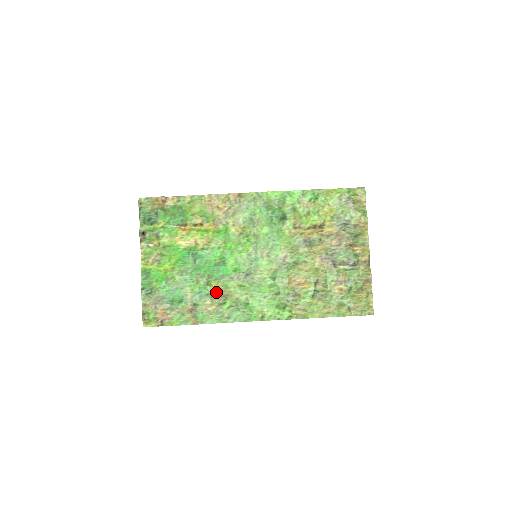
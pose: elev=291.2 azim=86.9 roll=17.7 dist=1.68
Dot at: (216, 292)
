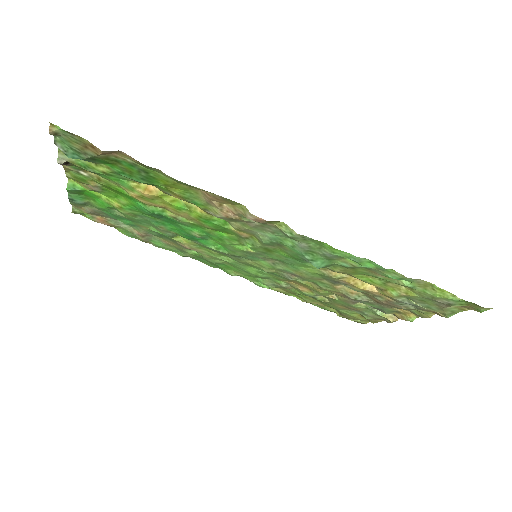
Dot at: (182, 245)
